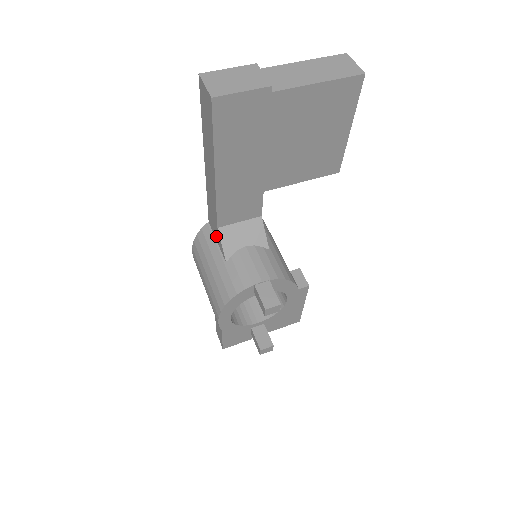
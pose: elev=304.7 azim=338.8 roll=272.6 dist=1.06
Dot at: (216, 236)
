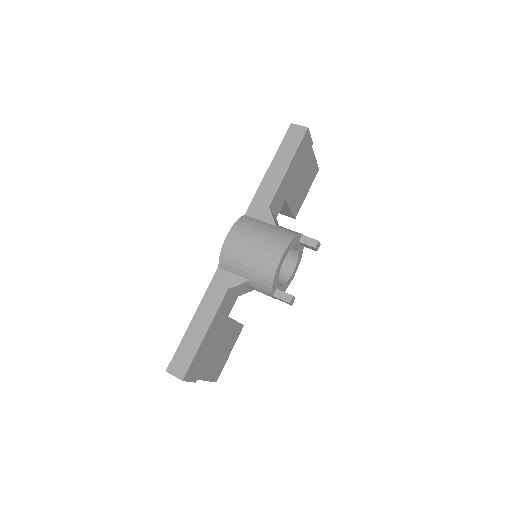
Dot at: (261, 216)
